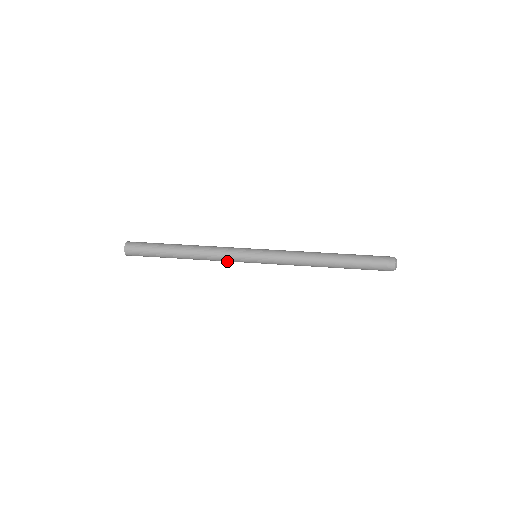
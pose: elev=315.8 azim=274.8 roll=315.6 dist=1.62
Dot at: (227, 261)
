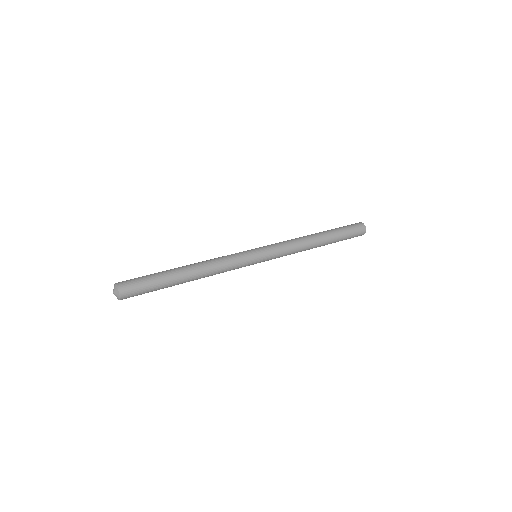
Dot at: (232, 269)
